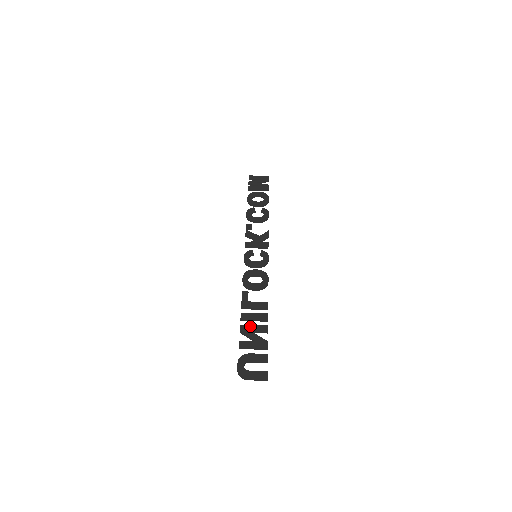
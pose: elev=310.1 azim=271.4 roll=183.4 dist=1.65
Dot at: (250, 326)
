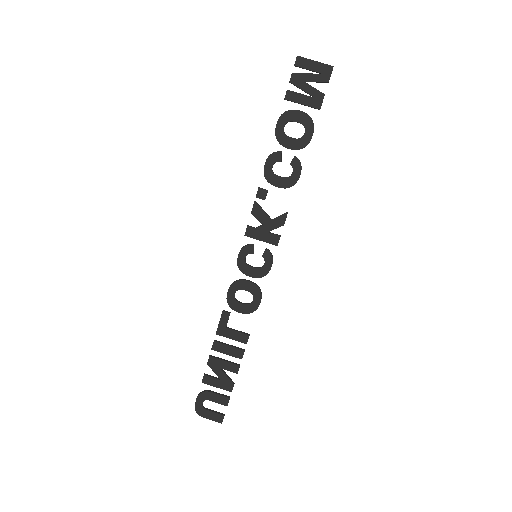
Dot at: (220, 361)
